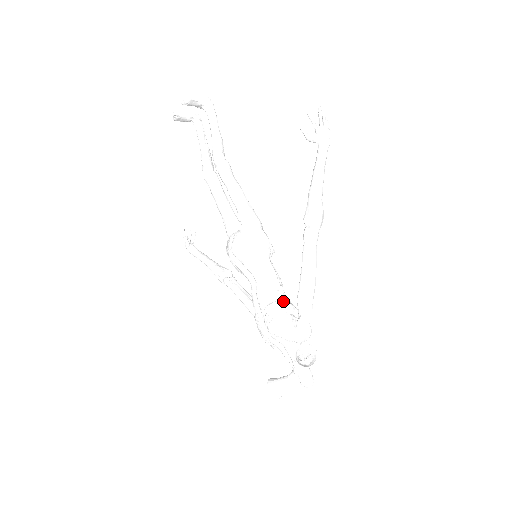
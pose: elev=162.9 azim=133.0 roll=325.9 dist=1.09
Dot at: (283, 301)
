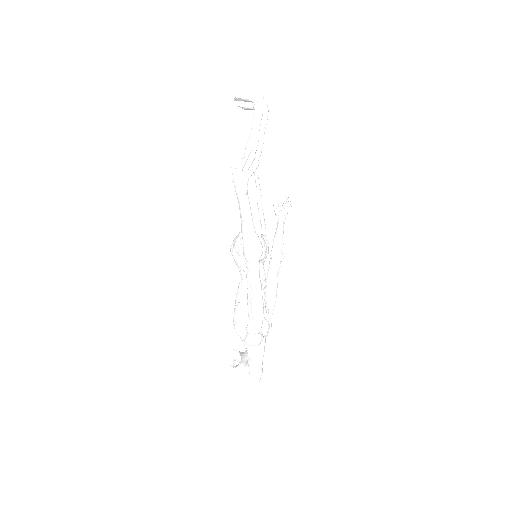
Dot at: (246, 305)
